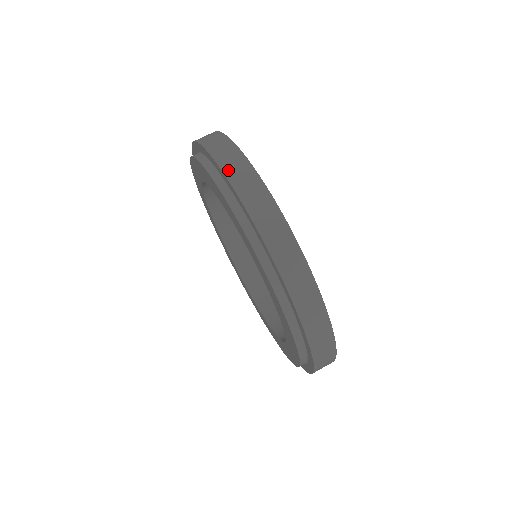
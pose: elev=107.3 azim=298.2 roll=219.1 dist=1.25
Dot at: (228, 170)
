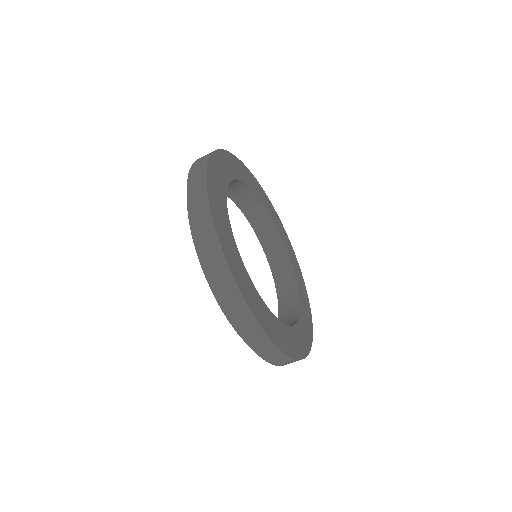
Dot at: (192, 209)
